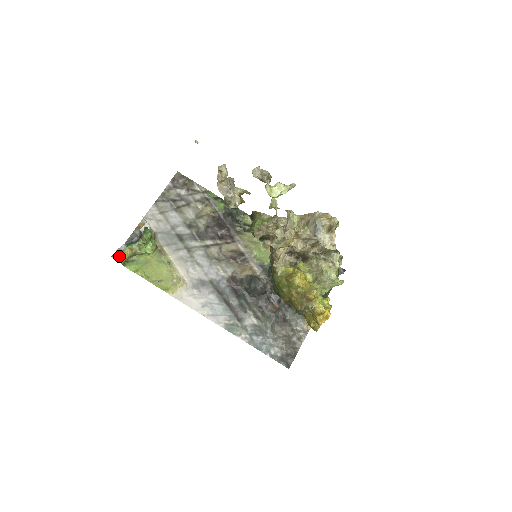
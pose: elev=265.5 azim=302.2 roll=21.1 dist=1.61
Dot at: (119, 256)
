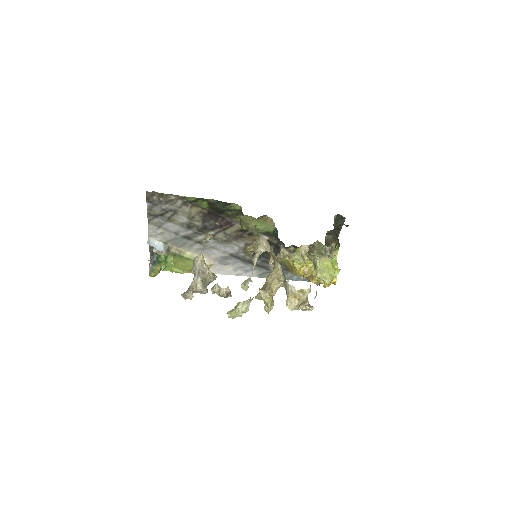
Dot at: (153, 275)
